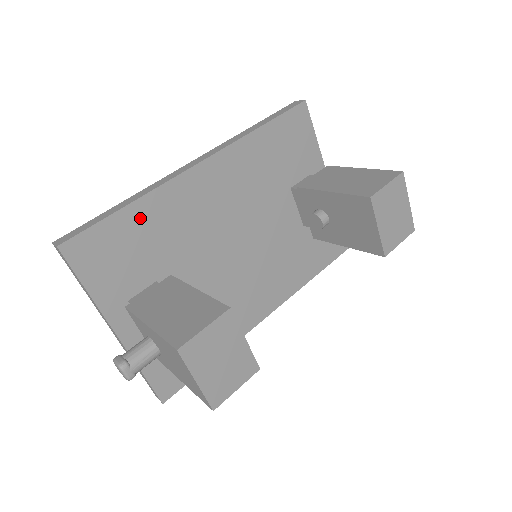
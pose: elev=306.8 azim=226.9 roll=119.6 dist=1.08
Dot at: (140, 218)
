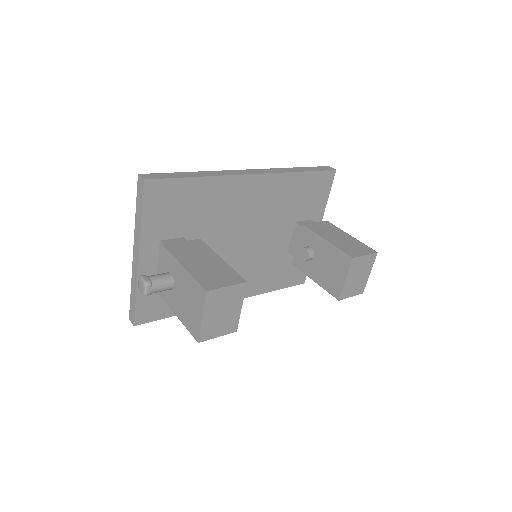
Dot at: (201, 190)
